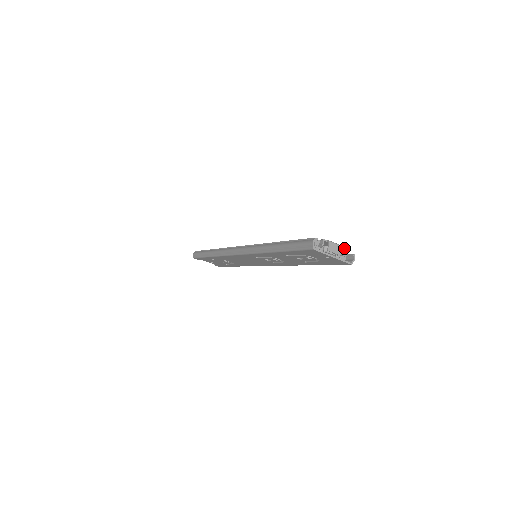
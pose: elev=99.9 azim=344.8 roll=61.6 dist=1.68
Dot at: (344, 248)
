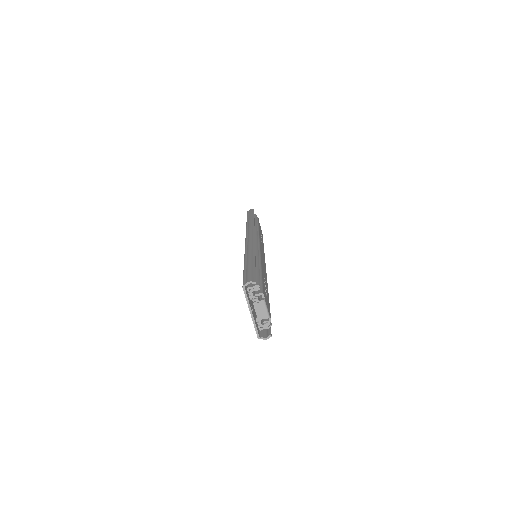
Dot at: occluded
